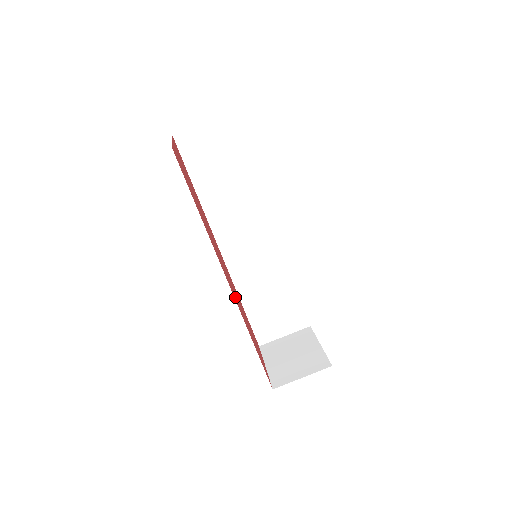
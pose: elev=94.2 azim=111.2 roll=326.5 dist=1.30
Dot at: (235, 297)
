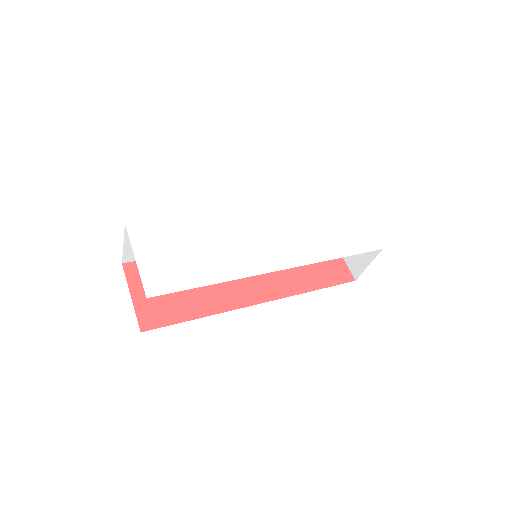
Dot at: (273, 287)
